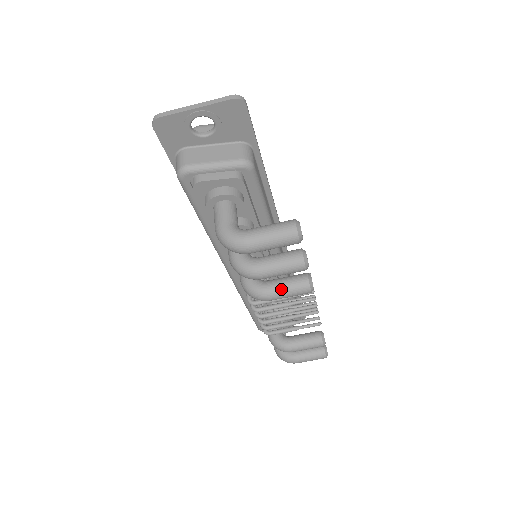
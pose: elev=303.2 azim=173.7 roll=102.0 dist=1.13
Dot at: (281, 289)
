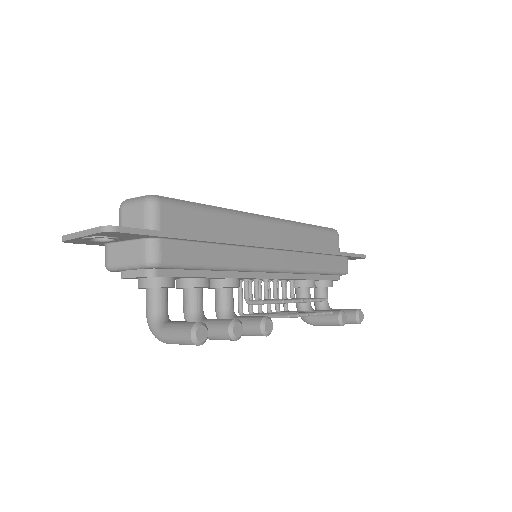
Dot at: occluded
